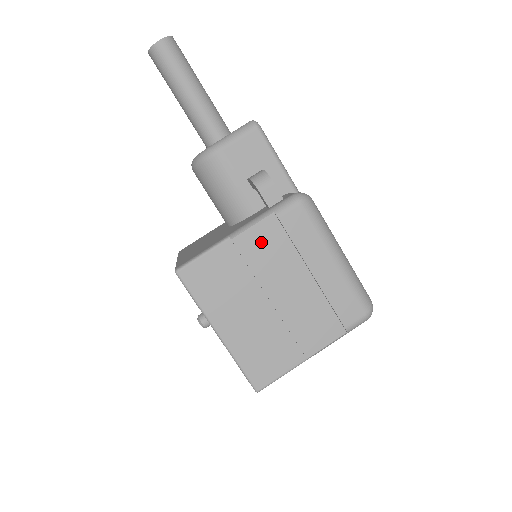
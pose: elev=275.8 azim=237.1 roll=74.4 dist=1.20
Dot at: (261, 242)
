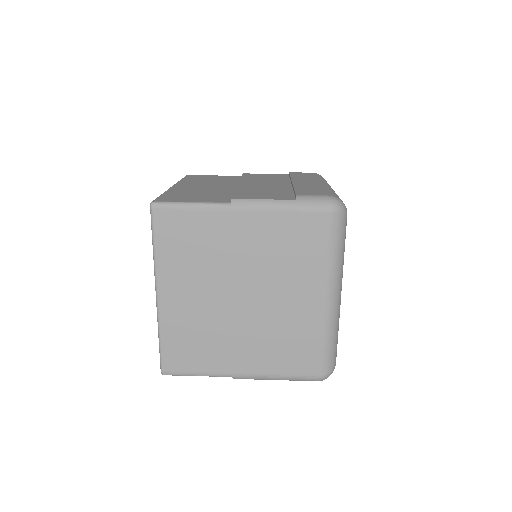
Dot at: (264, 176)
